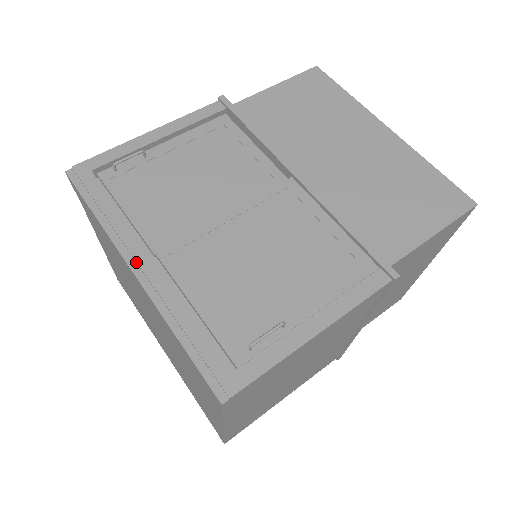
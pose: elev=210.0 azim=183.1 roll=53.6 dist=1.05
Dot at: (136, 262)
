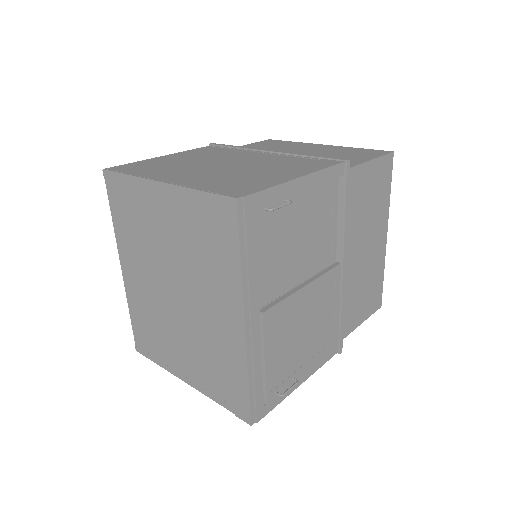
Dot at: (250, 318)
